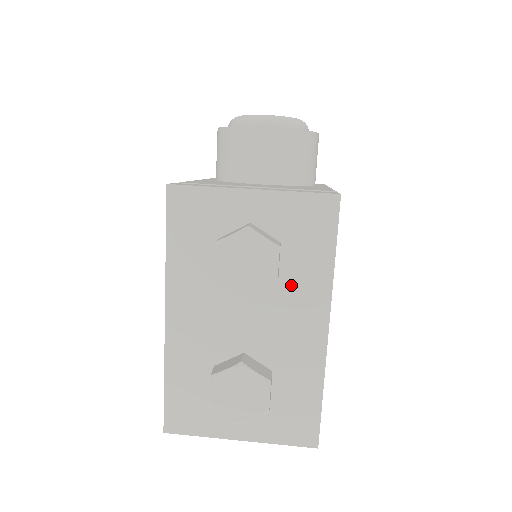
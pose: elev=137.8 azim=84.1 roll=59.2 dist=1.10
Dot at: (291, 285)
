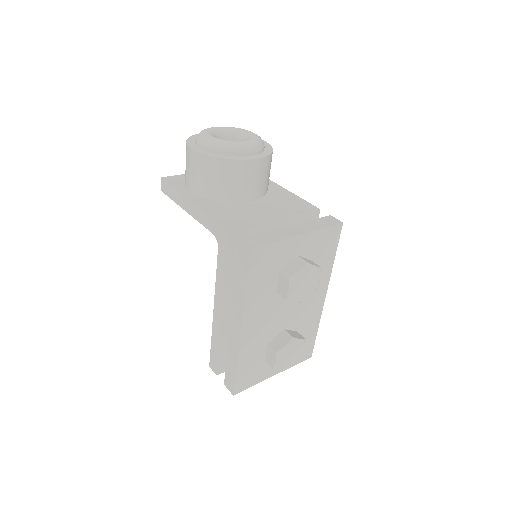
Dot at: occluded
